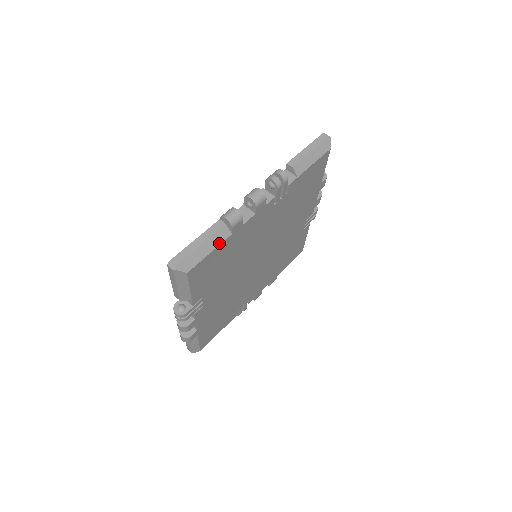
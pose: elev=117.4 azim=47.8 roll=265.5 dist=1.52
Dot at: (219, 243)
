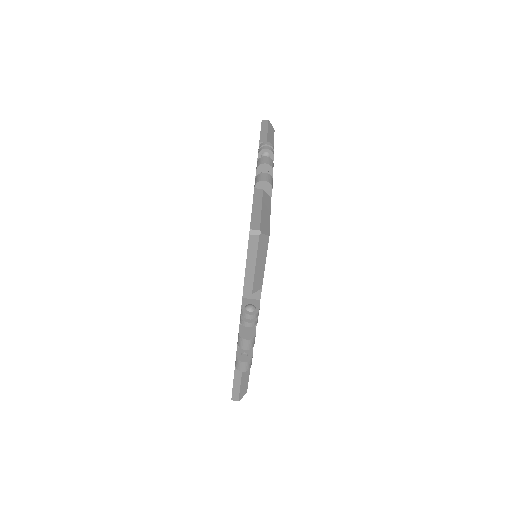
Dot at: (269, 207)
